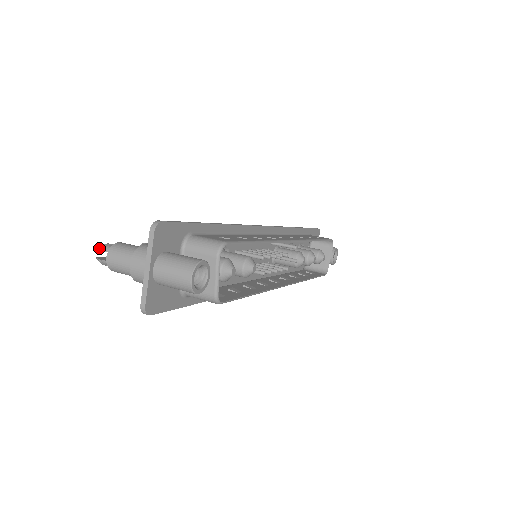
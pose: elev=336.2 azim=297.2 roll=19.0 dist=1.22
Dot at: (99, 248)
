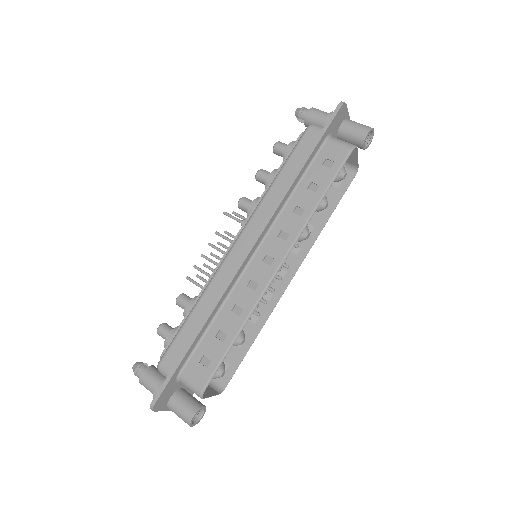
Dot at: occluded
